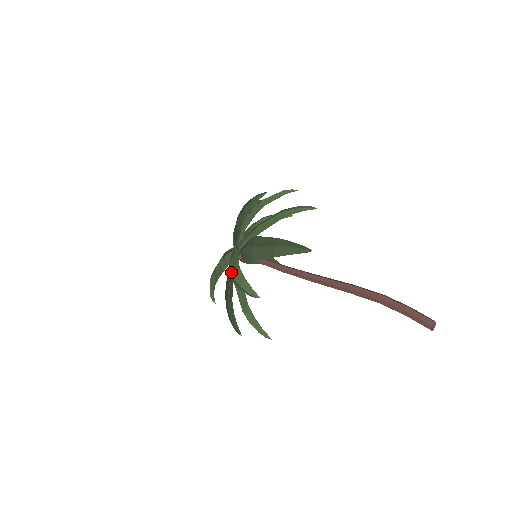
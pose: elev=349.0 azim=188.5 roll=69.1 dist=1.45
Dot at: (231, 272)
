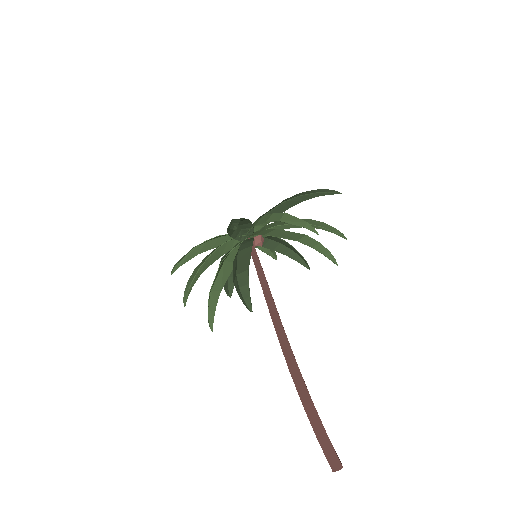
Dot at: (203, 259)
